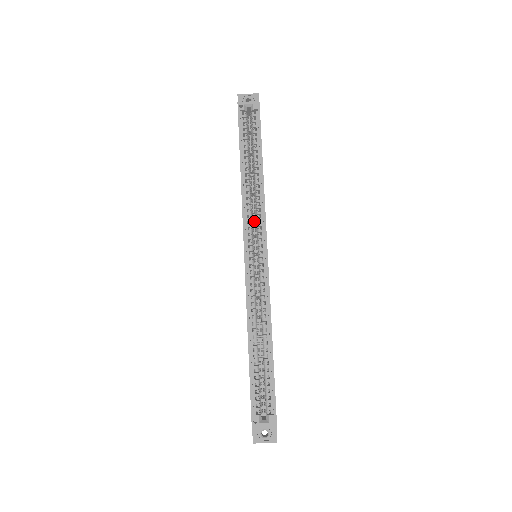
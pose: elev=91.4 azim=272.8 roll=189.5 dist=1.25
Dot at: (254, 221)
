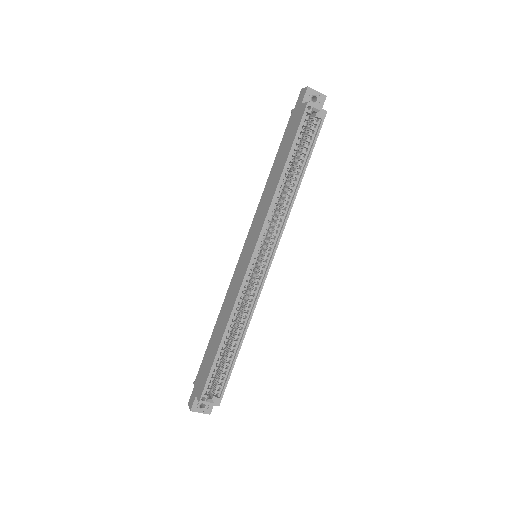
Dot at: occluded
